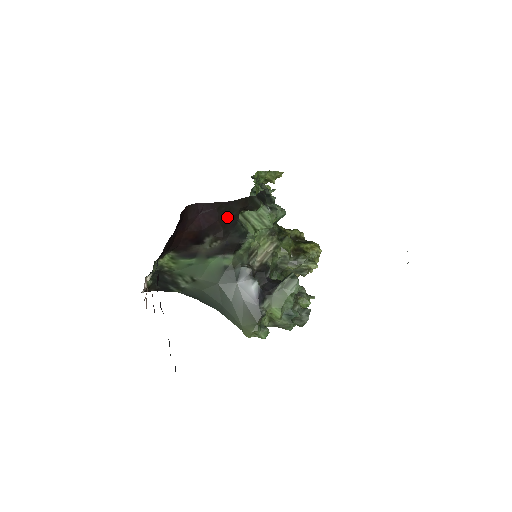
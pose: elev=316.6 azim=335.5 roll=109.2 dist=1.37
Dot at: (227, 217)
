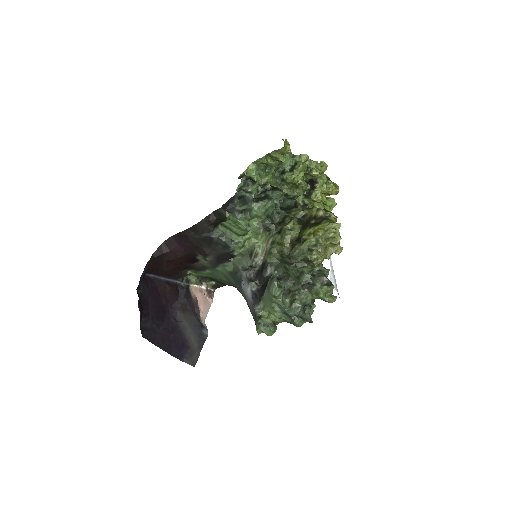
Dot at: (200, 238)
